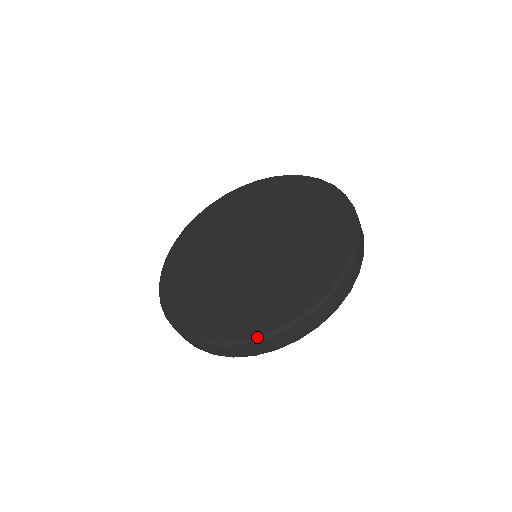
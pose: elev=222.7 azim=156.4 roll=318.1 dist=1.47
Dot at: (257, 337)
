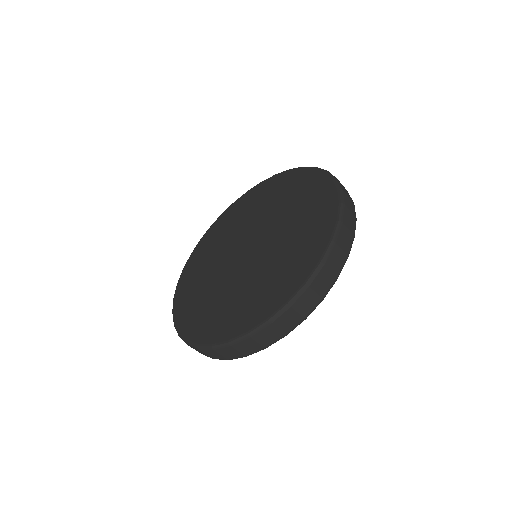
Dot at: (326, 249)
